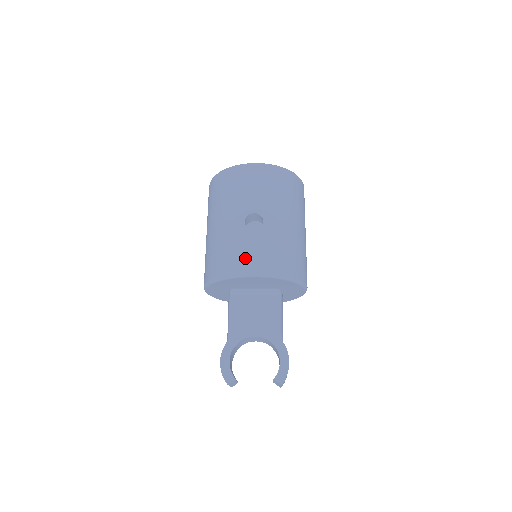
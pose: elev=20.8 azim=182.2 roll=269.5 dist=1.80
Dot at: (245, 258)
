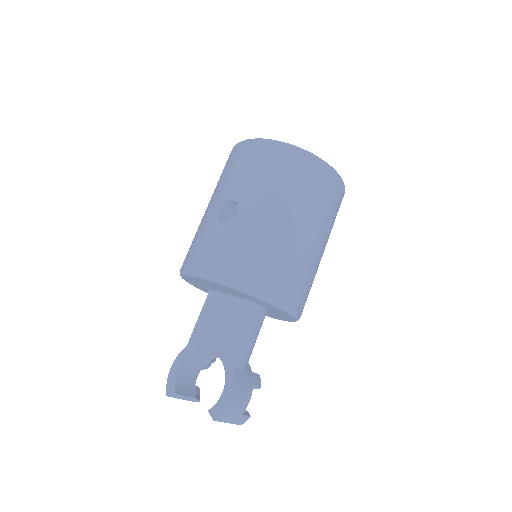
Dot at: (202, 254)
